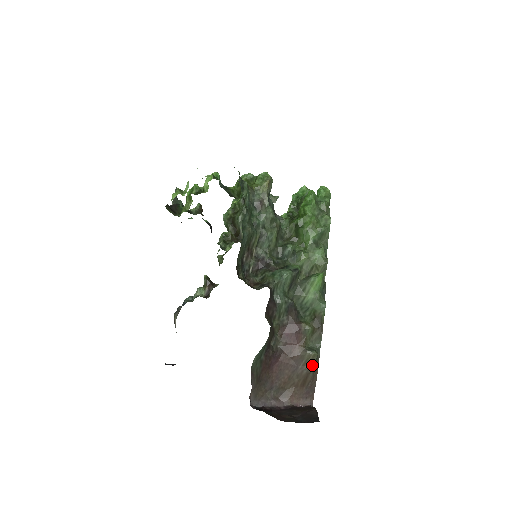
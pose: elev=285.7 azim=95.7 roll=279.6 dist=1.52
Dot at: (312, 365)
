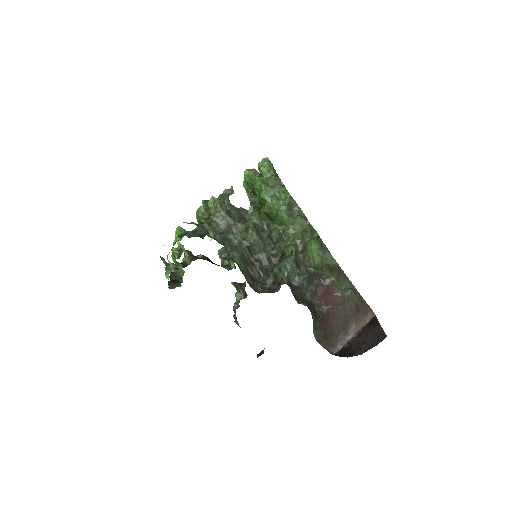
Dot at: (354, 298)
